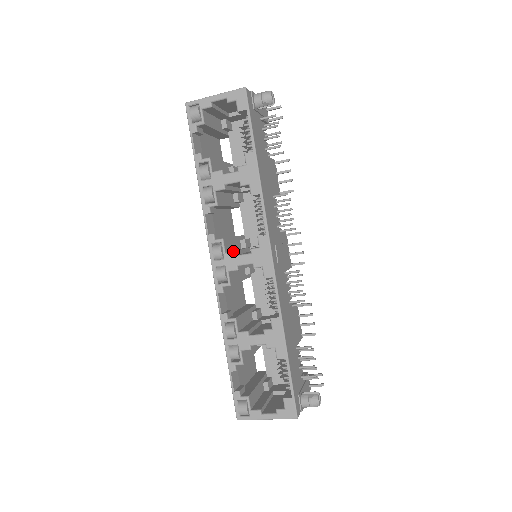
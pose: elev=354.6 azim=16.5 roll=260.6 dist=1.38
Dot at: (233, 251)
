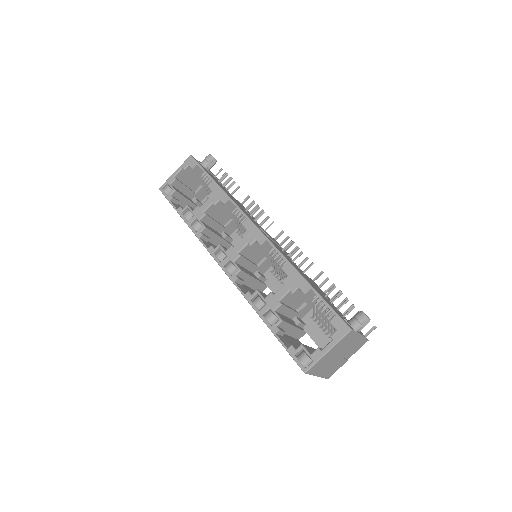
Dot at: (230, 246)
